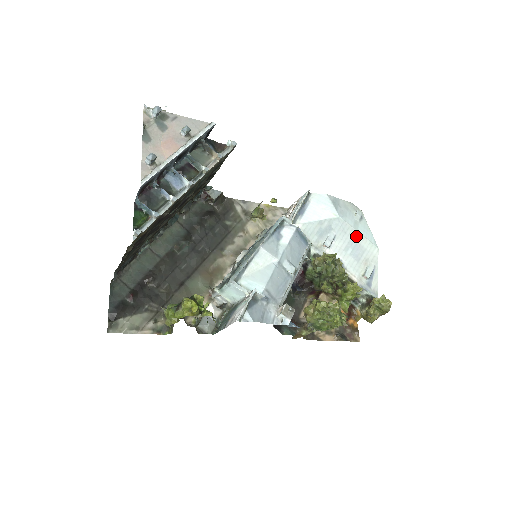
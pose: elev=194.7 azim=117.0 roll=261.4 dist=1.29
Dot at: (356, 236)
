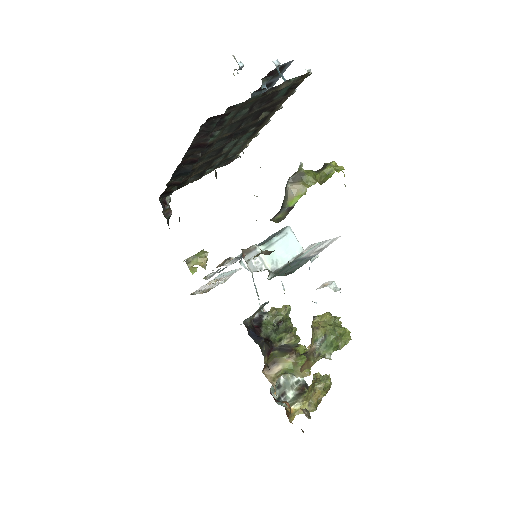
Dot at: occluded
